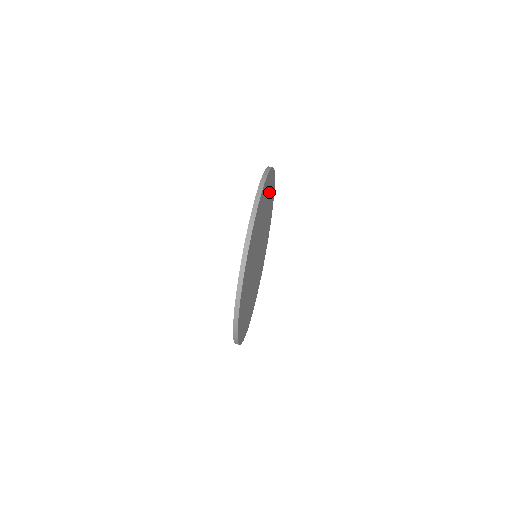
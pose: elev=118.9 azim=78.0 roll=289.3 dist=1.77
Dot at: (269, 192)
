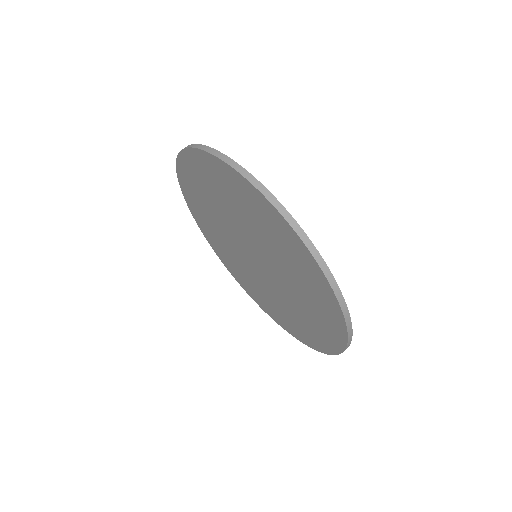
Dot at: occluded
